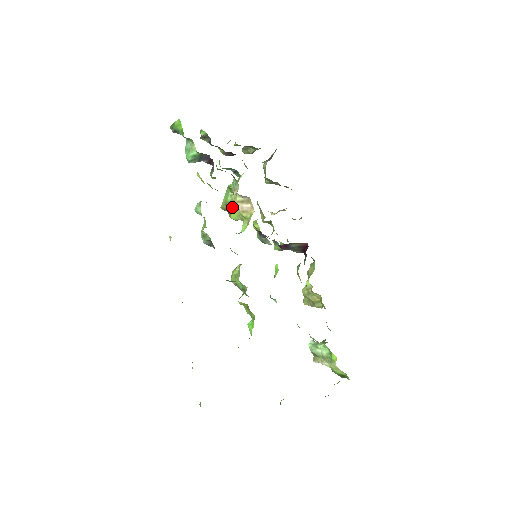
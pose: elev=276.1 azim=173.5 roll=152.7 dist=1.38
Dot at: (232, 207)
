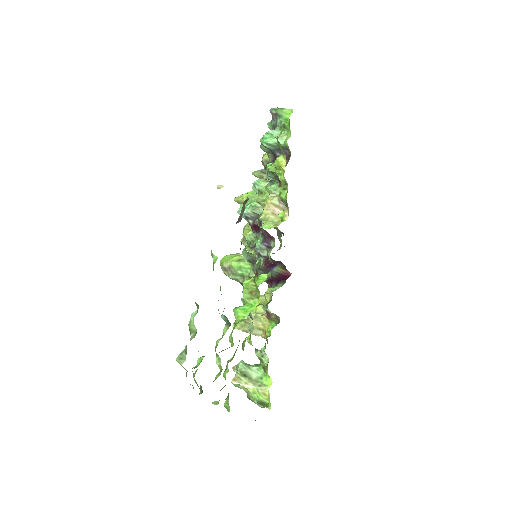
Dot at: occluded
